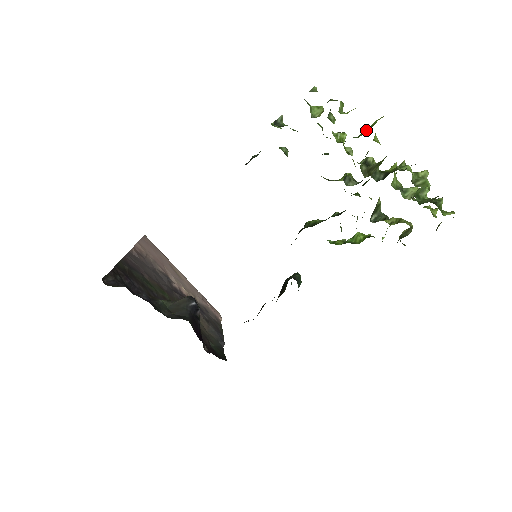
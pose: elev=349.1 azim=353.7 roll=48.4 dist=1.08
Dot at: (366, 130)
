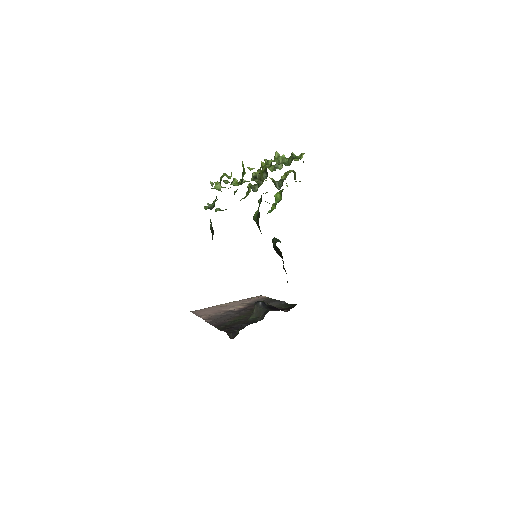
Dot at: (243, 170)
